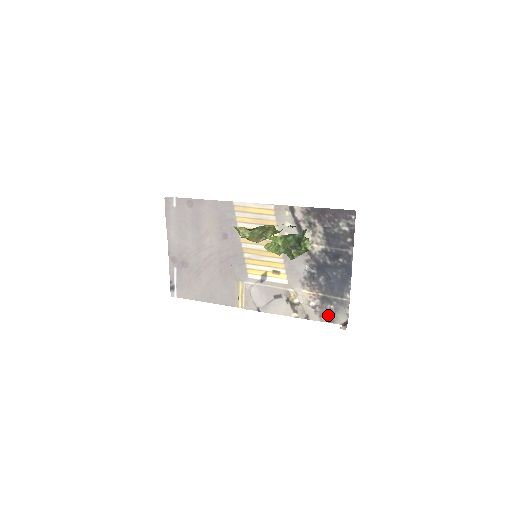
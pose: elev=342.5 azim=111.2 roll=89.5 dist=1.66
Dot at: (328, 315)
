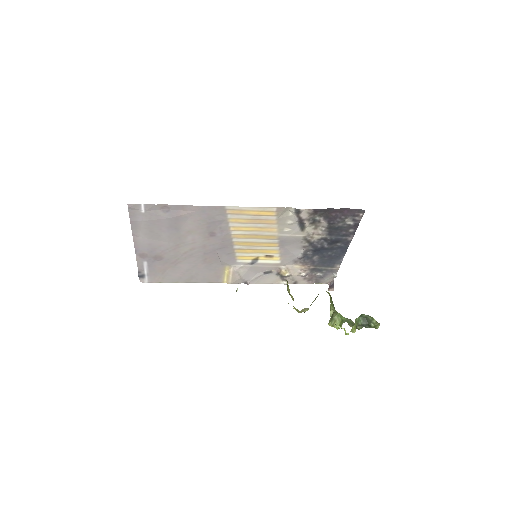
Dot at: (316, 279)
